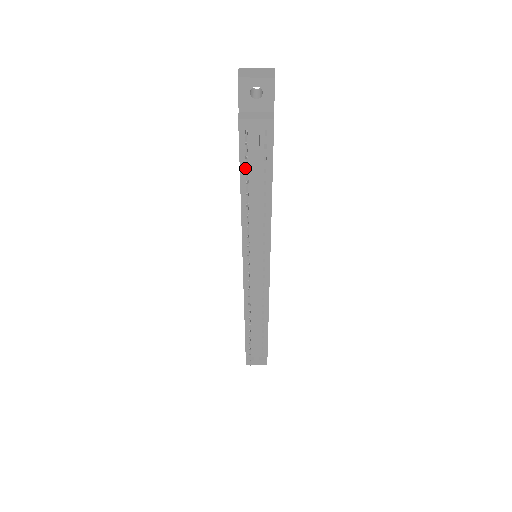
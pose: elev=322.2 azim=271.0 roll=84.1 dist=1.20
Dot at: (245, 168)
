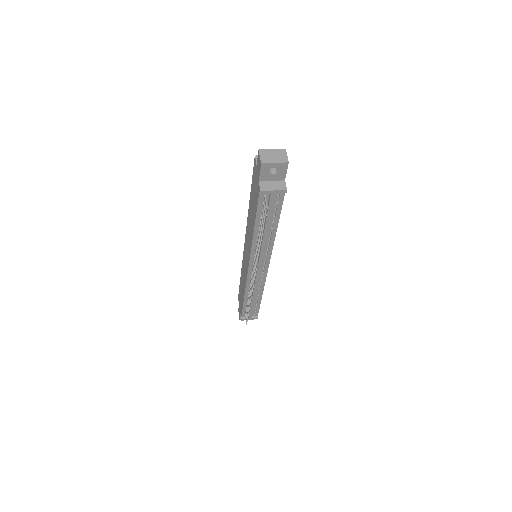
Dot at: (260, 215)
